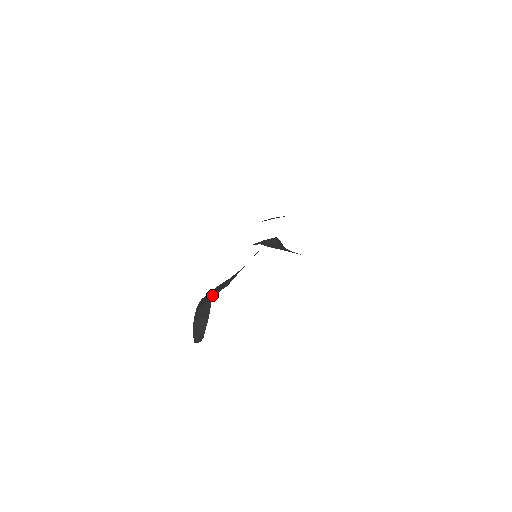
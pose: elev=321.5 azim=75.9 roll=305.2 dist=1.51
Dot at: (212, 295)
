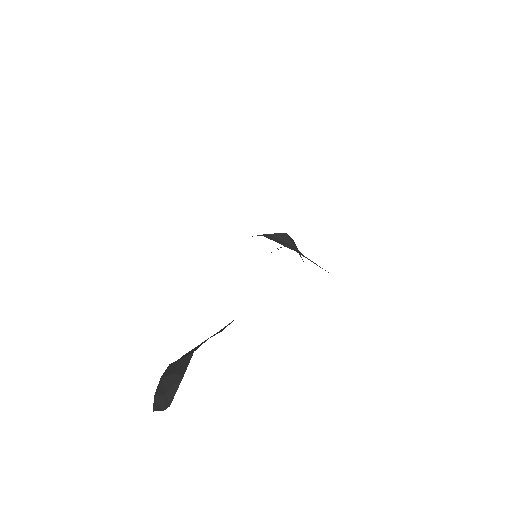
Dot at: (197, 347)
